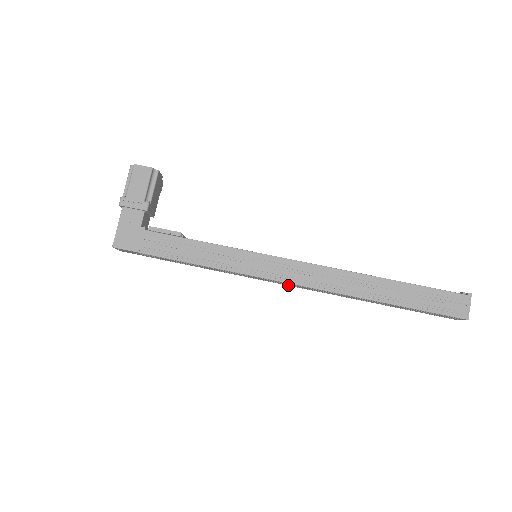
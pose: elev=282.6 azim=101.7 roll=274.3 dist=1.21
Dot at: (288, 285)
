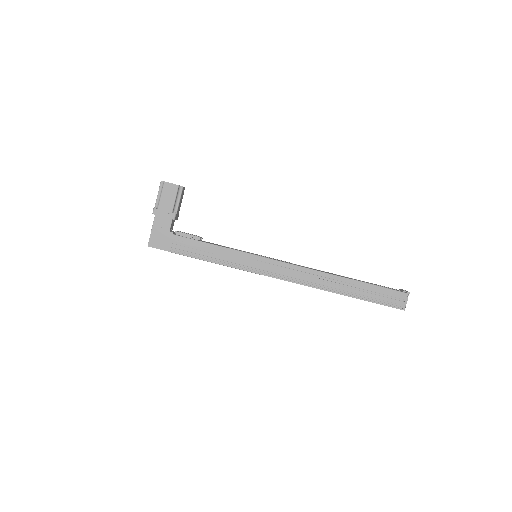
Dot at: occluded
